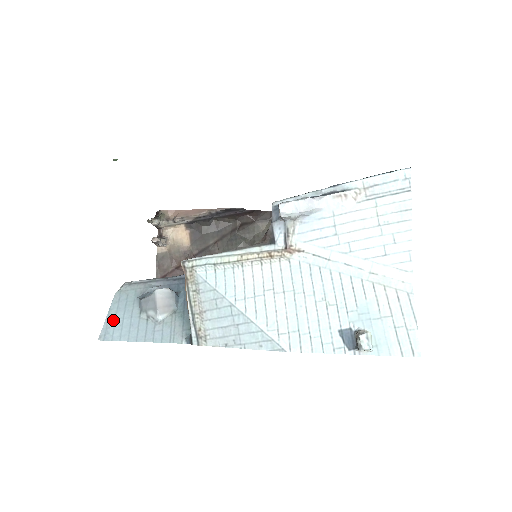
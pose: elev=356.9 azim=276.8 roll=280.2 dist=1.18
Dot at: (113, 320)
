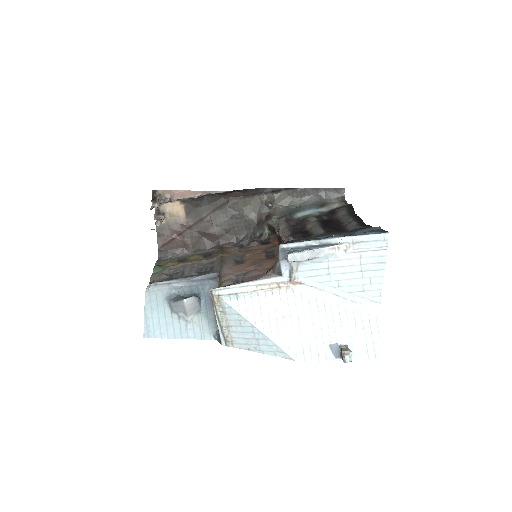
Dot at: (151, 320)
